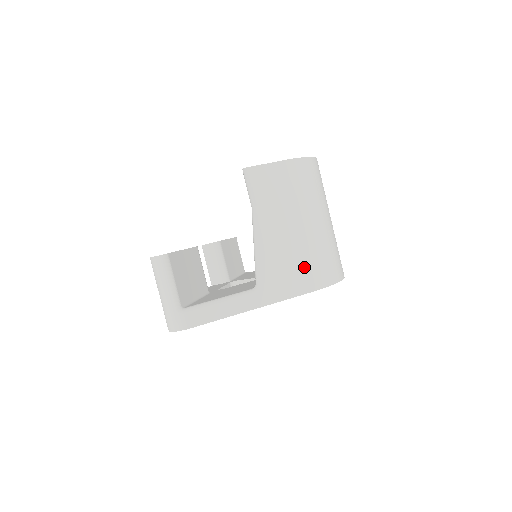
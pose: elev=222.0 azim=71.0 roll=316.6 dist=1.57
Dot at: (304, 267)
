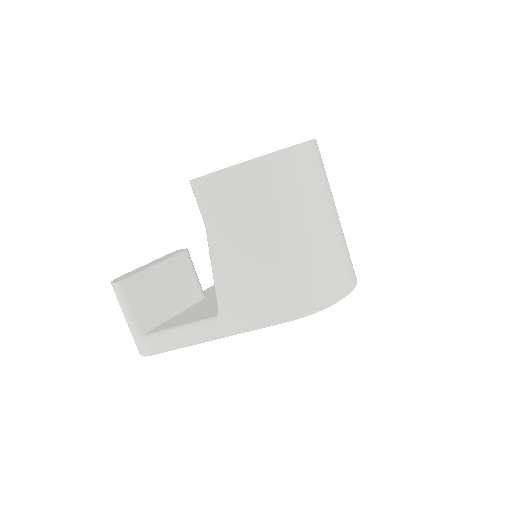
Dot at: (274, 294)
